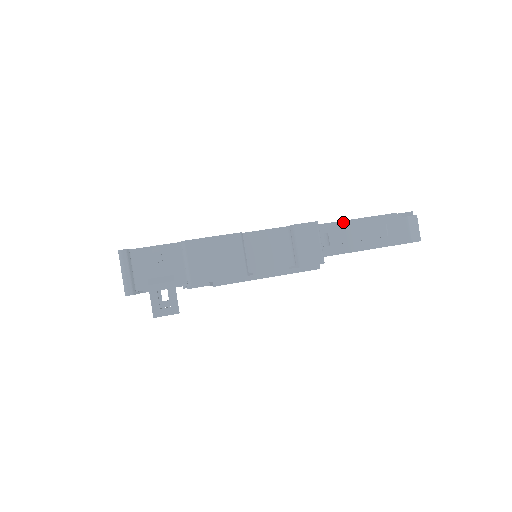
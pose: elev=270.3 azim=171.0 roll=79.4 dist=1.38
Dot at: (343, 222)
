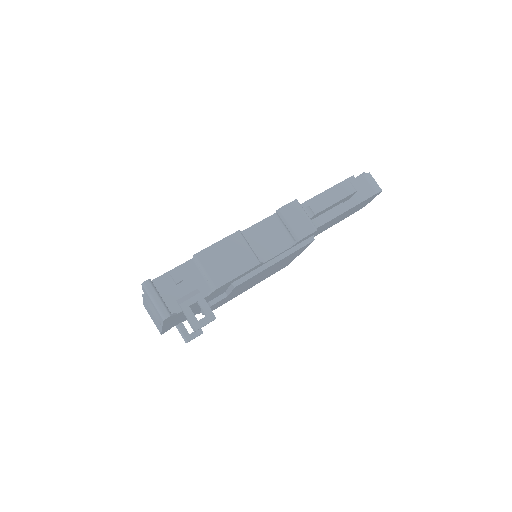
Dot at: (315, 197)
